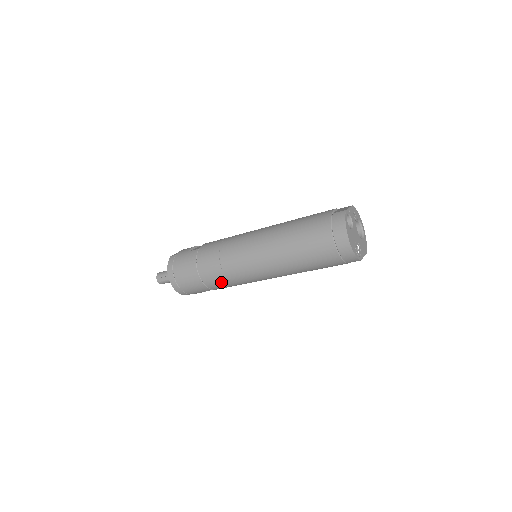
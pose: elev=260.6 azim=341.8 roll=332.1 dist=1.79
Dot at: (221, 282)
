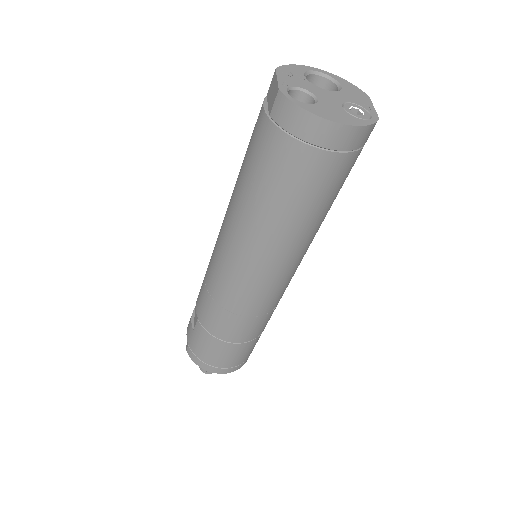
Dot at: (261, 322)
